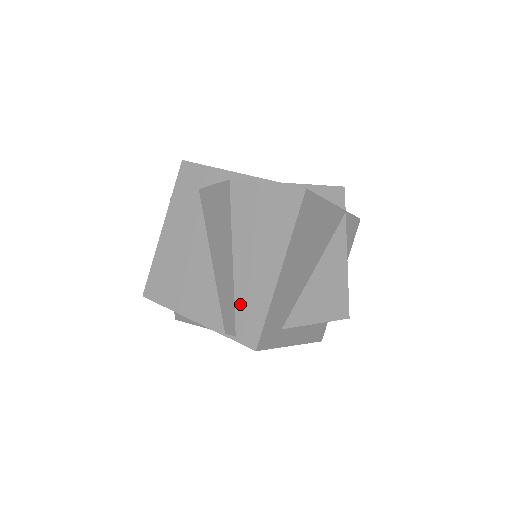
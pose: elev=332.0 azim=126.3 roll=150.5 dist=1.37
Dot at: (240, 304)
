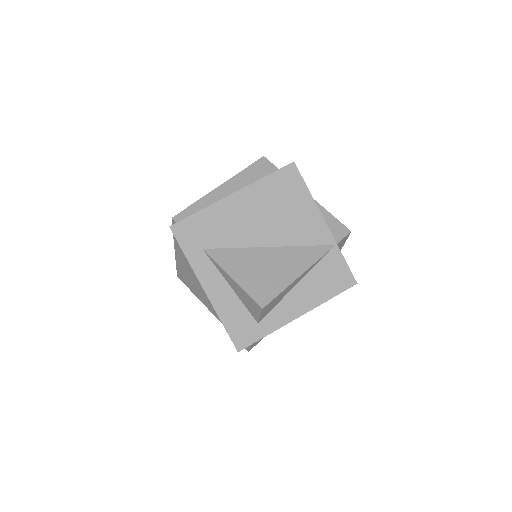
Dot at: (196, 208)
